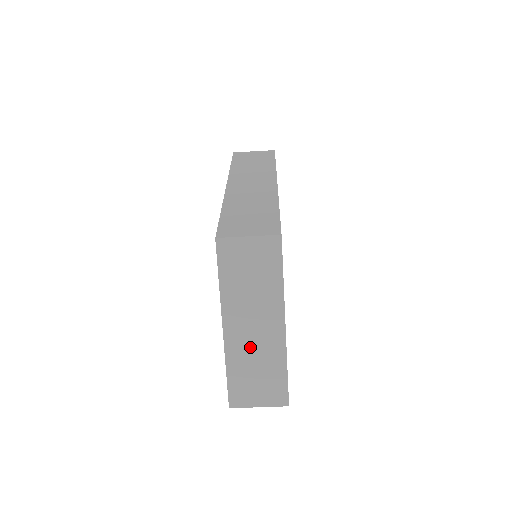
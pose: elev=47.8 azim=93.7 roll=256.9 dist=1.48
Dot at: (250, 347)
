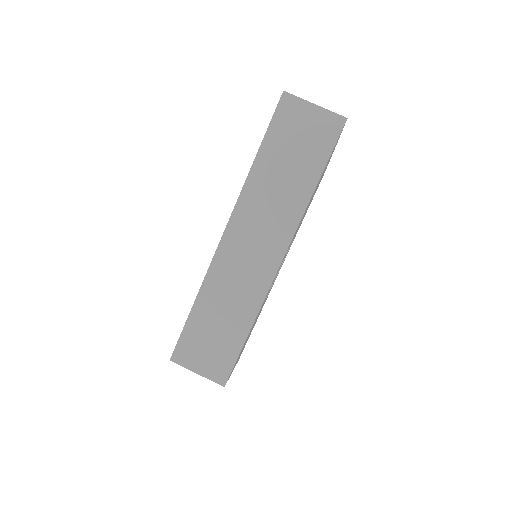
Dot at: occluded
